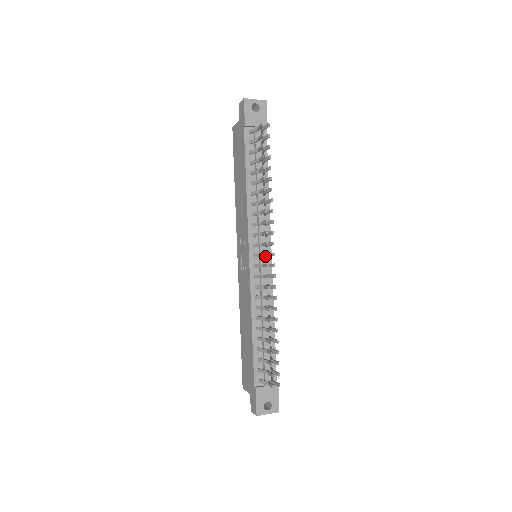
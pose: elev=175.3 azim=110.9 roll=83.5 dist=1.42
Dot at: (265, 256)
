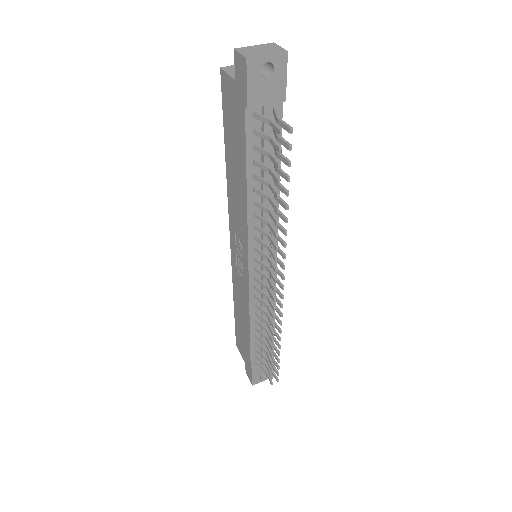
Dot at: (271, 287)
